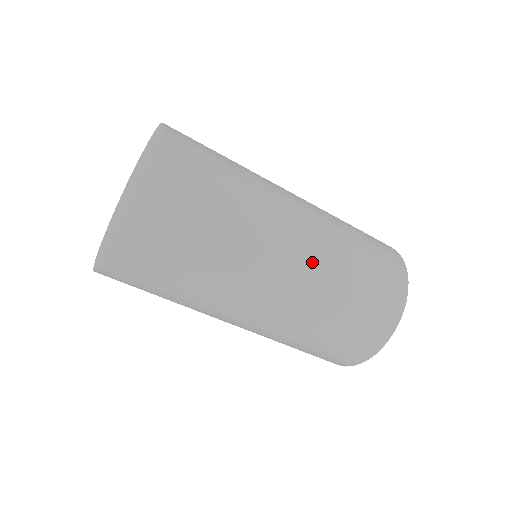
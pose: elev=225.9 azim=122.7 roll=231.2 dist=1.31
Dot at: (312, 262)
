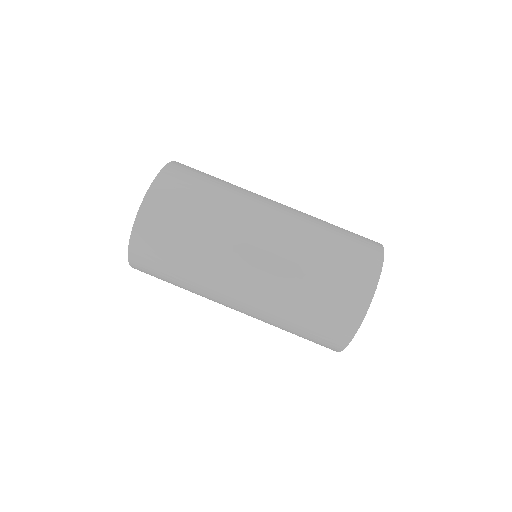
Dot at: occluded
